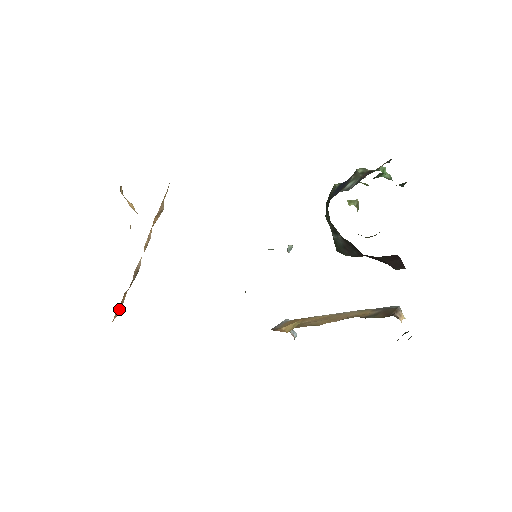
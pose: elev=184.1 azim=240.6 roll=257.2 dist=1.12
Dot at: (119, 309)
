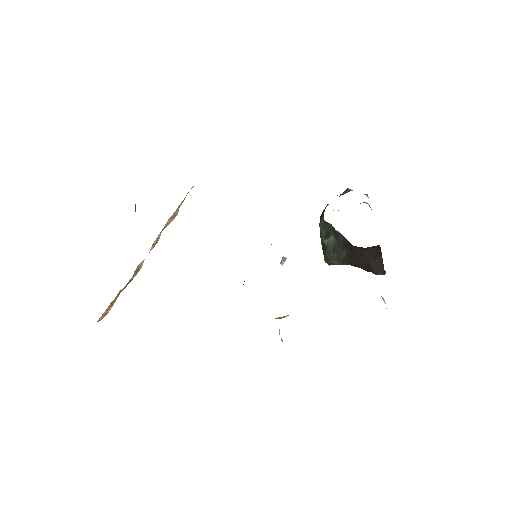
Dot at: (108, 309)
